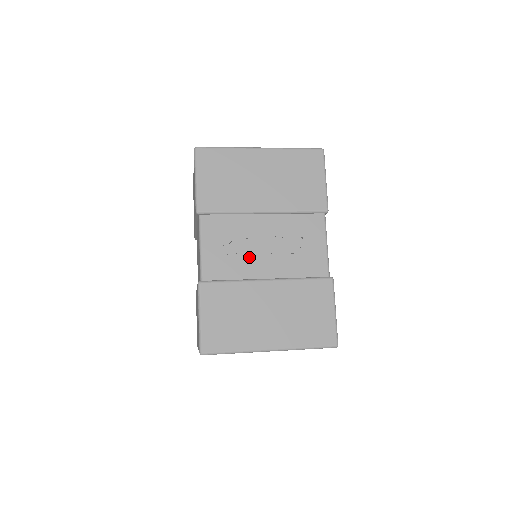
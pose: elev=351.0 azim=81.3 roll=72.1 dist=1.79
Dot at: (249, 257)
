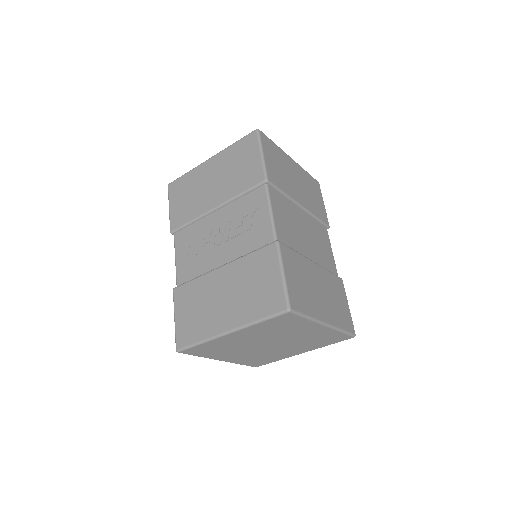
Dot at: (208, 252)
